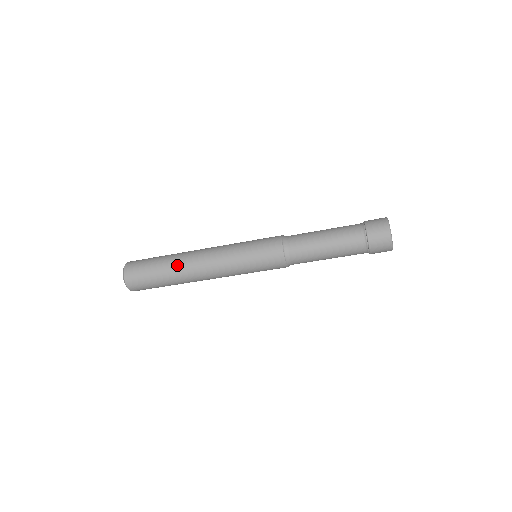
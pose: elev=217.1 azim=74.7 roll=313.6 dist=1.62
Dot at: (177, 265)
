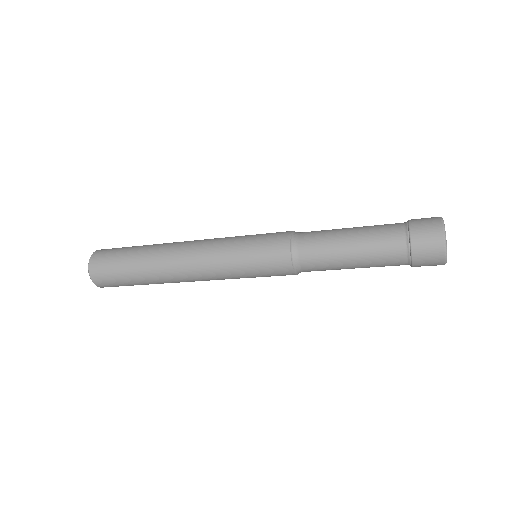
Dot at: (154, 252)
